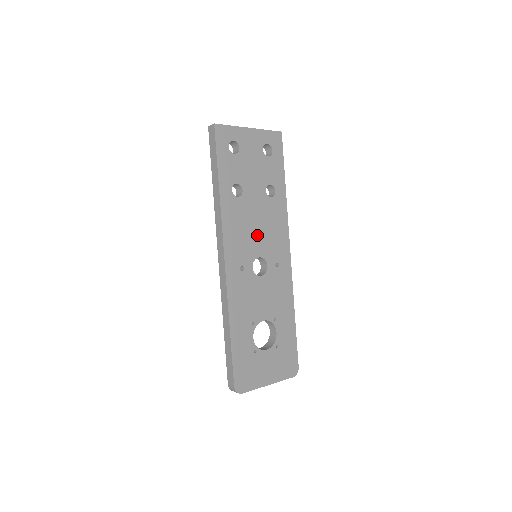
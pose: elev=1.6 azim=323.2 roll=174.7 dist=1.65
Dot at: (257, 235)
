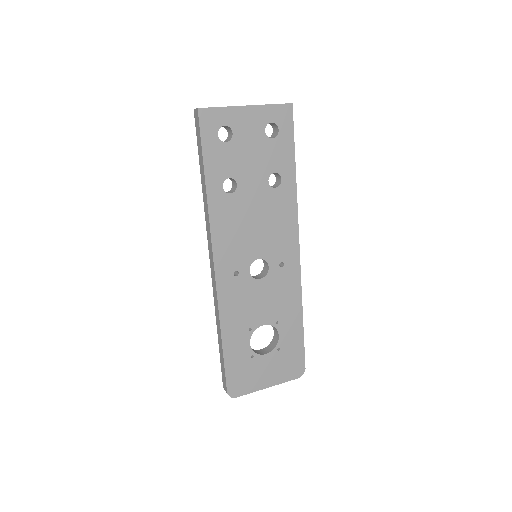
Dot at: (256, 234)
